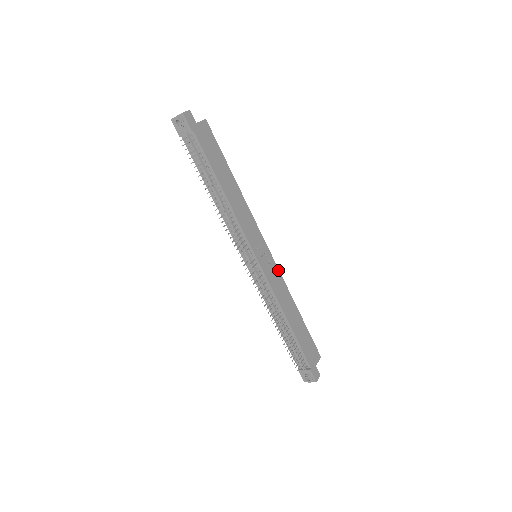
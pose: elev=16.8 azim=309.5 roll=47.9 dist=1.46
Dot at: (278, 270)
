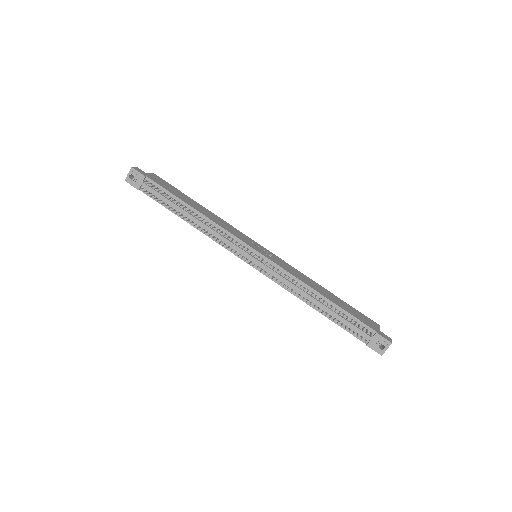
Dot at: (284, 261)
